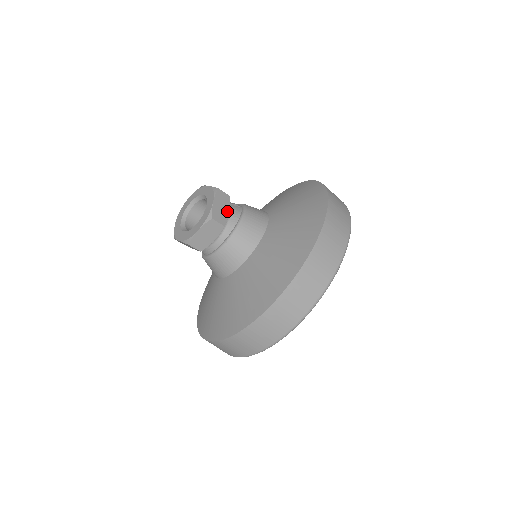
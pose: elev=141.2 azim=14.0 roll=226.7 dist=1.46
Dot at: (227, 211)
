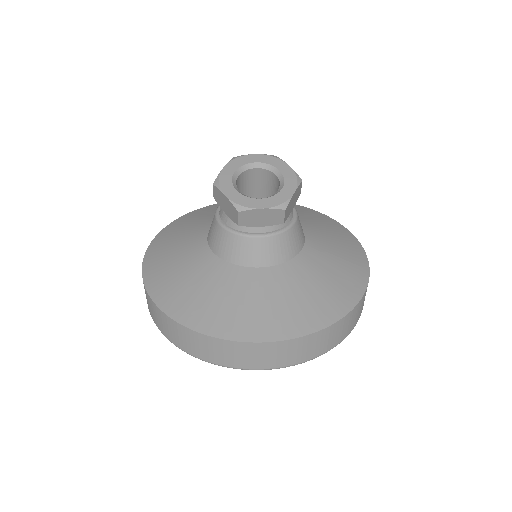
Dot at: (292, 208)
